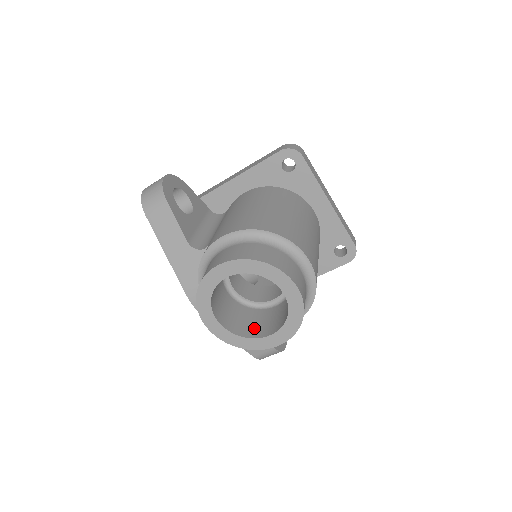
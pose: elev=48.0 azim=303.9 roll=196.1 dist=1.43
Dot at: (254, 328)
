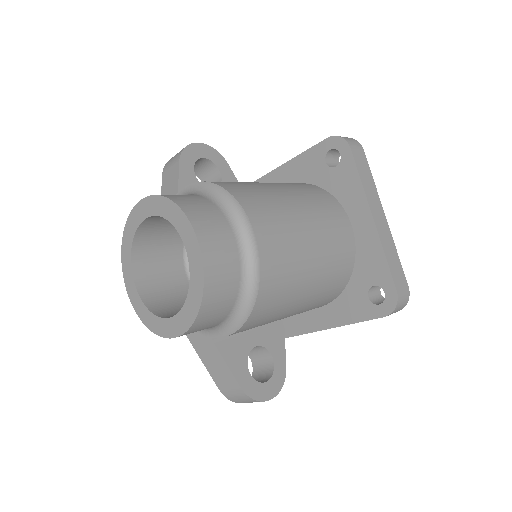
Dot at: (174, 311)
